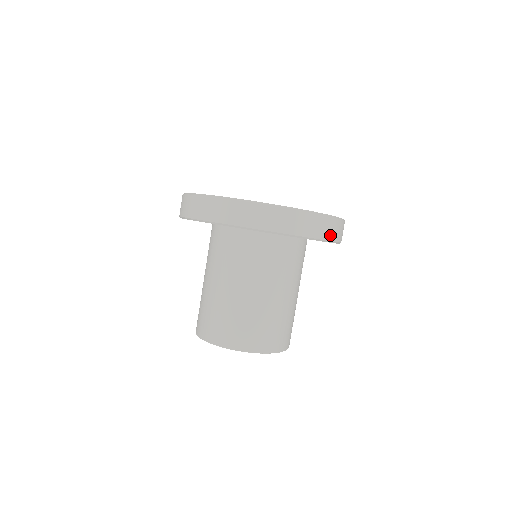
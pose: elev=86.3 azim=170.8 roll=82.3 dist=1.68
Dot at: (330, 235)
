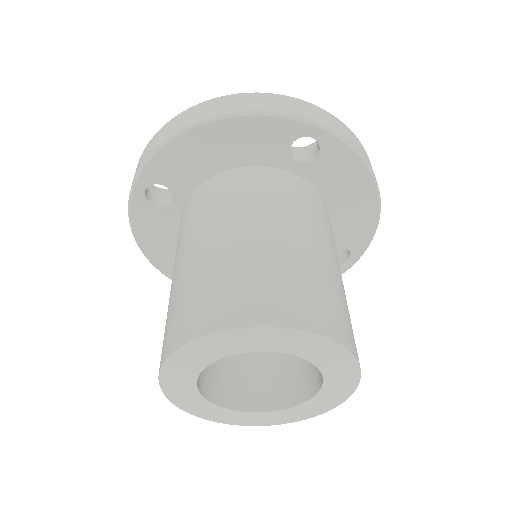
Dot at: (235, 109)
